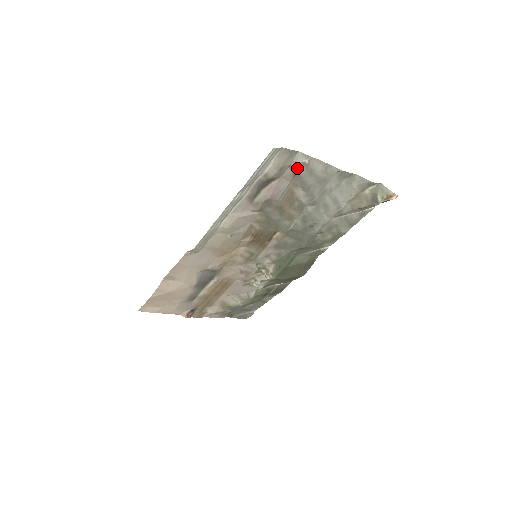
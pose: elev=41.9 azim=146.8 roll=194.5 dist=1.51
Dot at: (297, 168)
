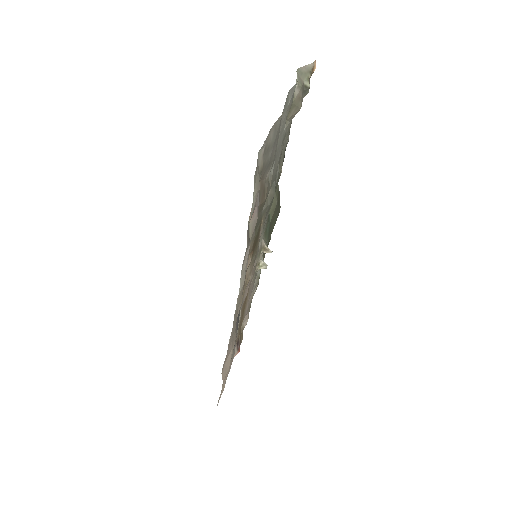
Dot at: (262, 165)
